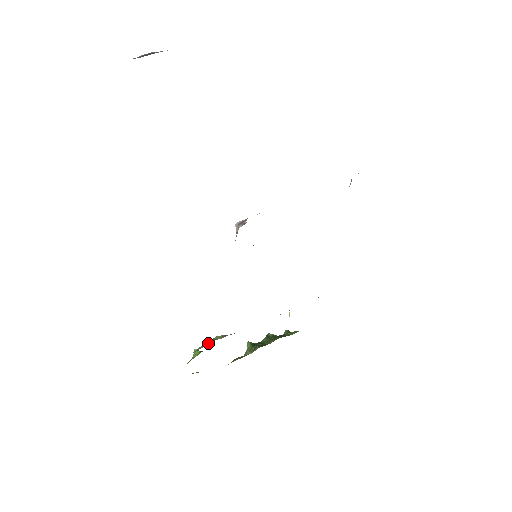
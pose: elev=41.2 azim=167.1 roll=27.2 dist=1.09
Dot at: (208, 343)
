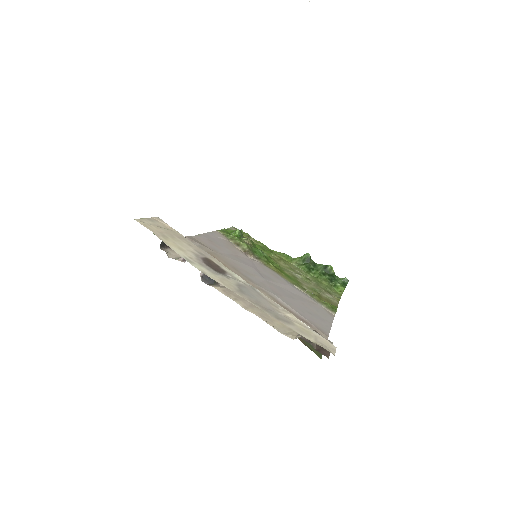
Dot at: (233, 242)
